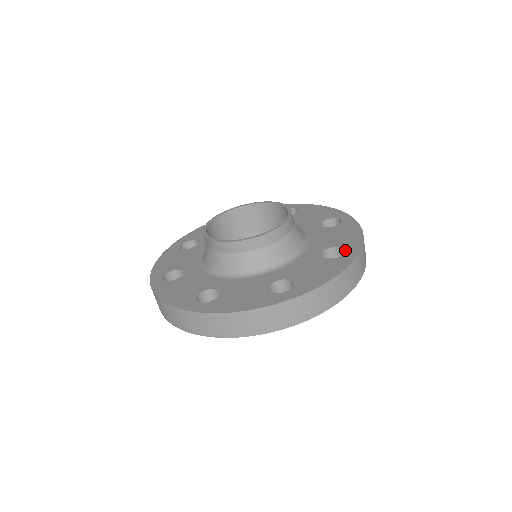
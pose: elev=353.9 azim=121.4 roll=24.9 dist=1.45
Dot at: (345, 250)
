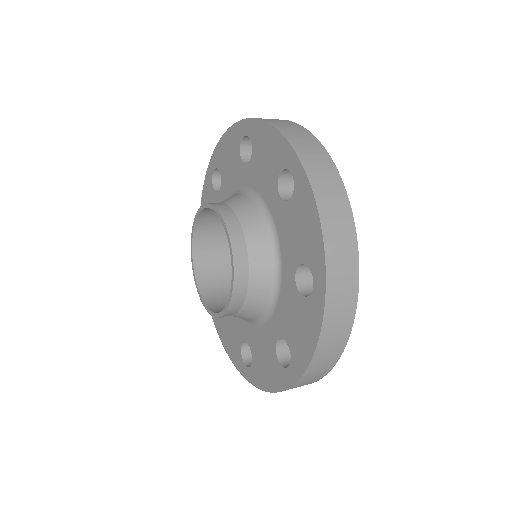
Dot at: (290, 363)
